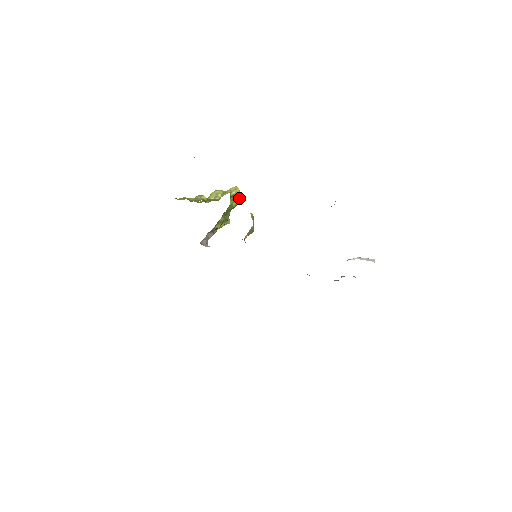
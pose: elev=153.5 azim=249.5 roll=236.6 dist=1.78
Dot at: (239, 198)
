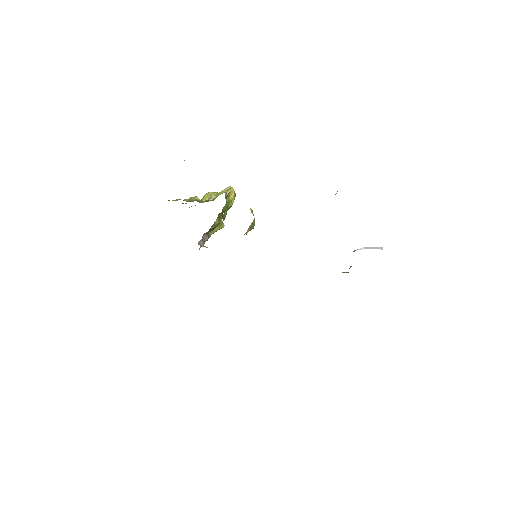
Dot at: (234, 198)
